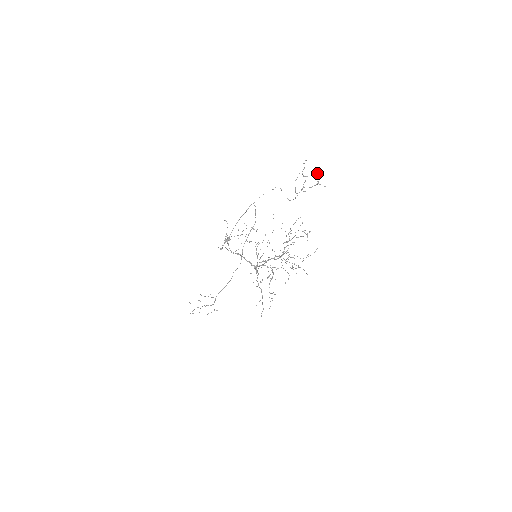
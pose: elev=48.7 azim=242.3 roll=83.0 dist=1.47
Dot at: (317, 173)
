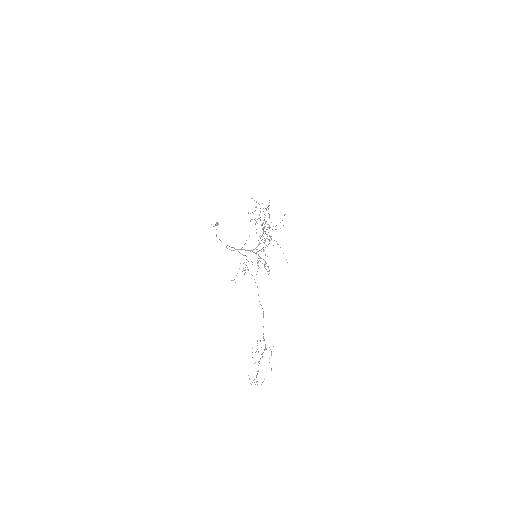
Dot at: occluded
